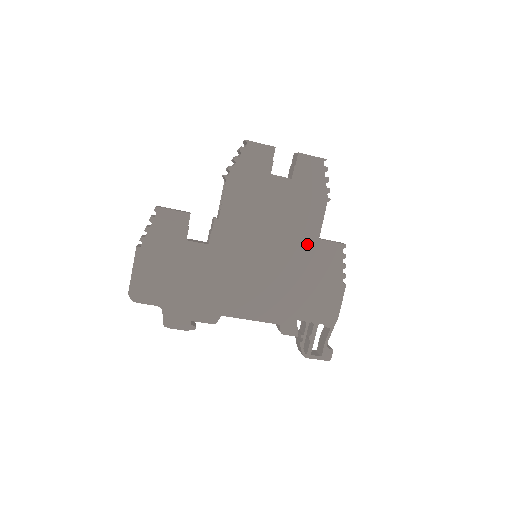
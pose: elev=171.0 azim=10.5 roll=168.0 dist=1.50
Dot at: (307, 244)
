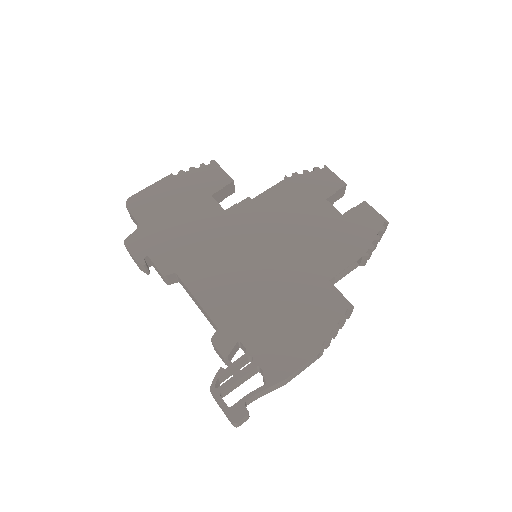
Dot at: (313, 276)
